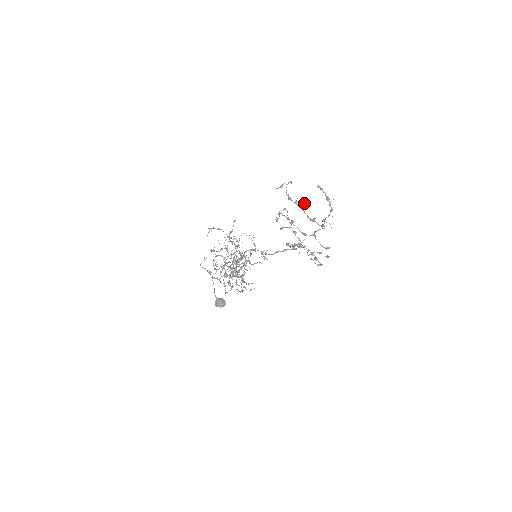
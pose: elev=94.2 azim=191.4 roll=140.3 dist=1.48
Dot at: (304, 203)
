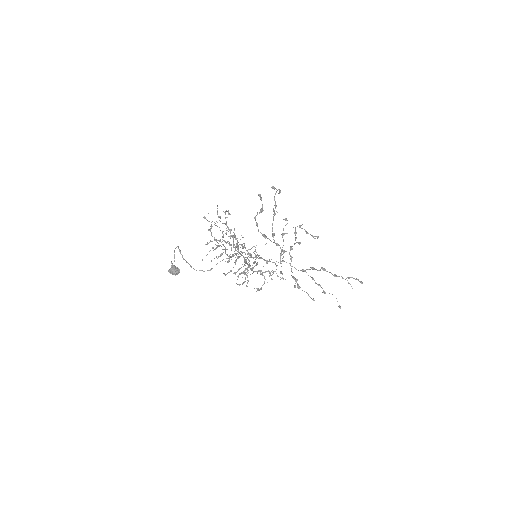
Dot at: (274, 214)
